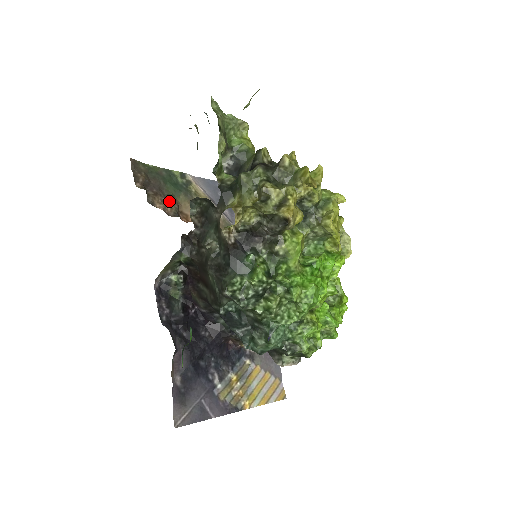
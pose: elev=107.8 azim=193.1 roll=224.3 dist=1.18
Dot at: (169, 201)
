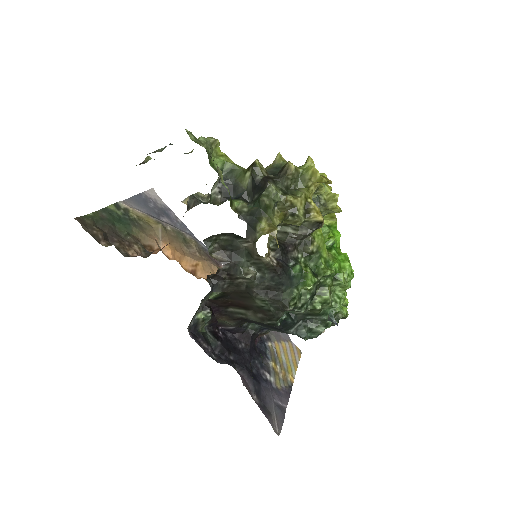
Dot at: (132, 242)
